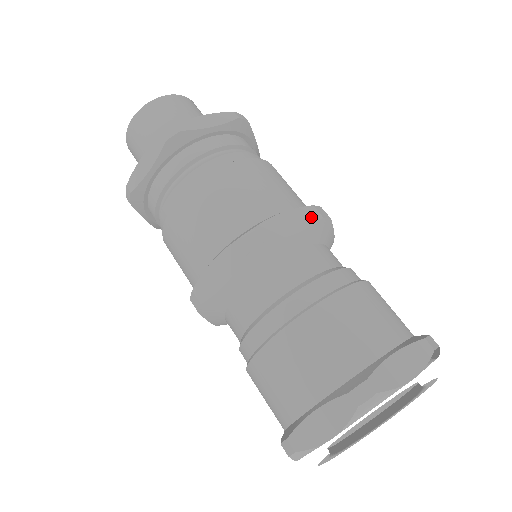
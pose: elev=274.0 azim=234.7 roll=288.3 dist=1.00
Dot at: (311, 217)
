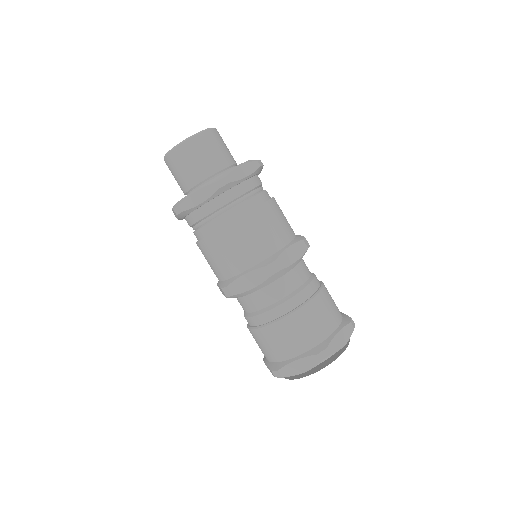
Dot at: (302, 249)
